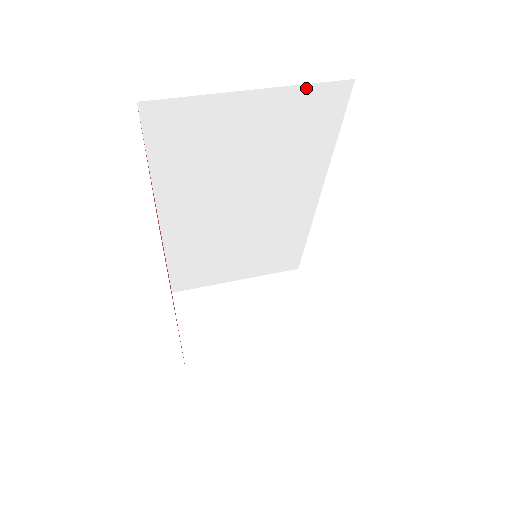
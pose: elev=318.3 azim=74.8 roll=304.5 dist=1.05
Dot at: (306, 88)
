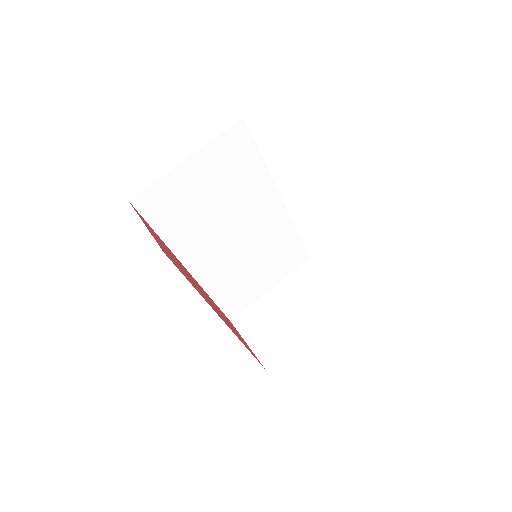
Dot at: (218, 138)
